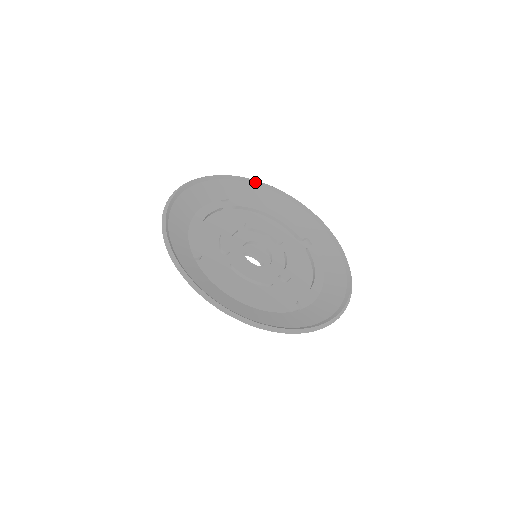
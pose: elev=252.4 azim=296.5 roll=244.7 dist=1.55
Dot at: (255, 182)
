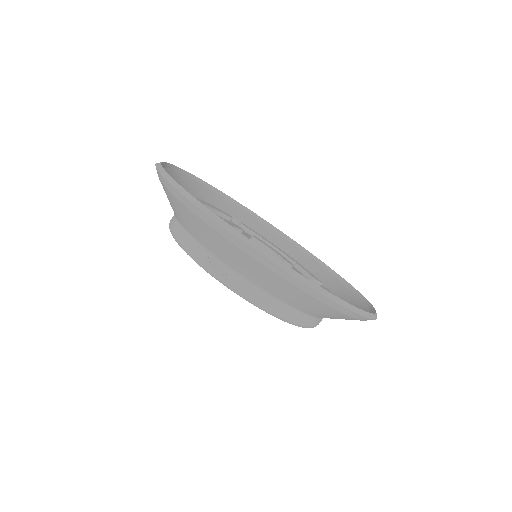
Dot at: (273, 227)
